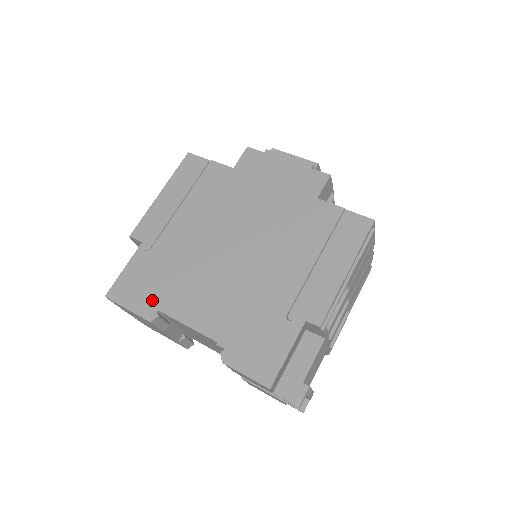
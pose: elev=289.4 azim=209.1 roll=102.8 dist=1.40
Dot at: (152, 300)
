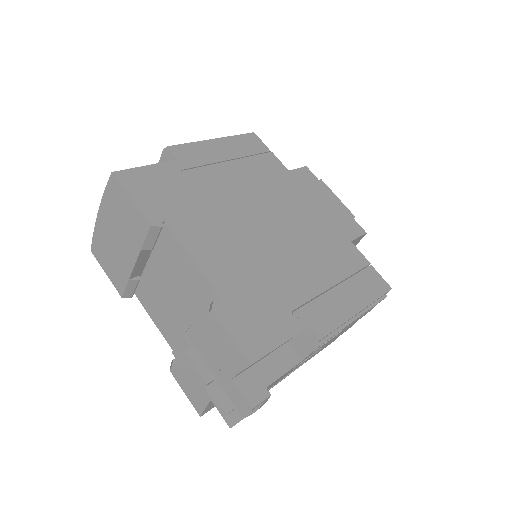
Dot at: (163, 209)
